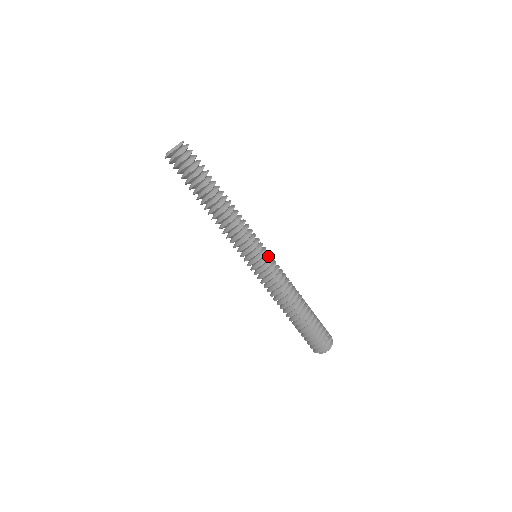
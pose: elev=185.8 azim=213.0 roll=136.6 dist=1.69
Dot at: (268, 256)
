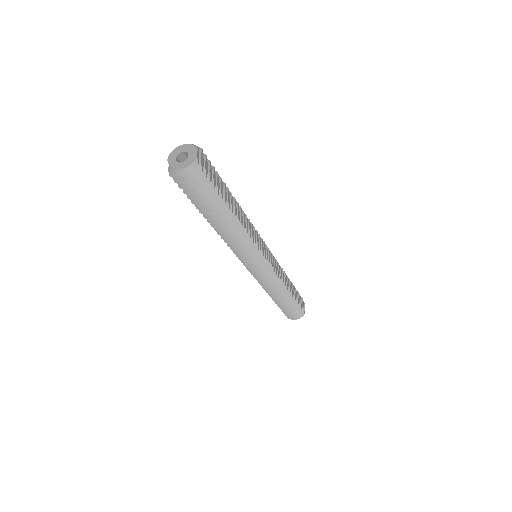
Dot at: (269, 251)
